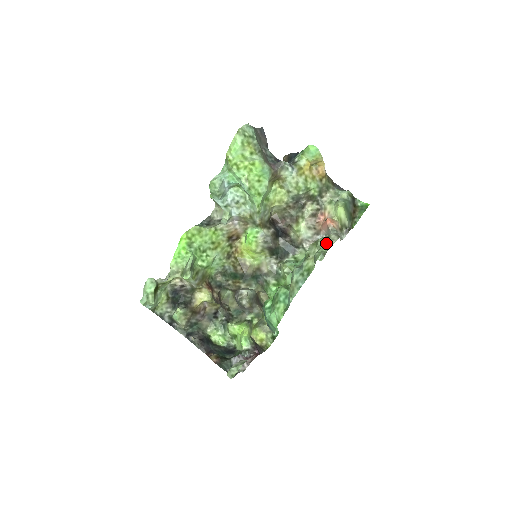
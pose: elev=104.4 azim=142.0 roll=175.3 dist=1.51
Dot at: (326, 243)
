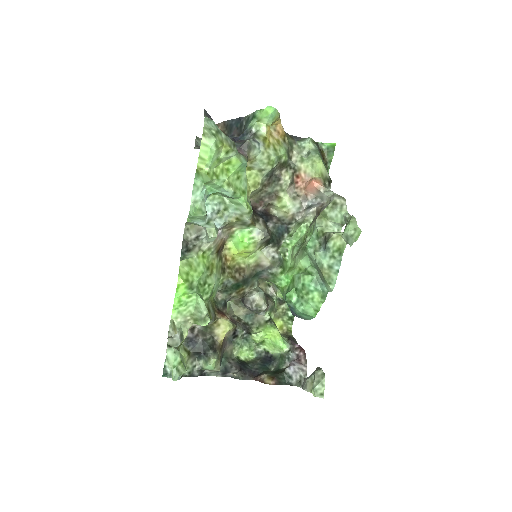
Dot at: (339, 212)
